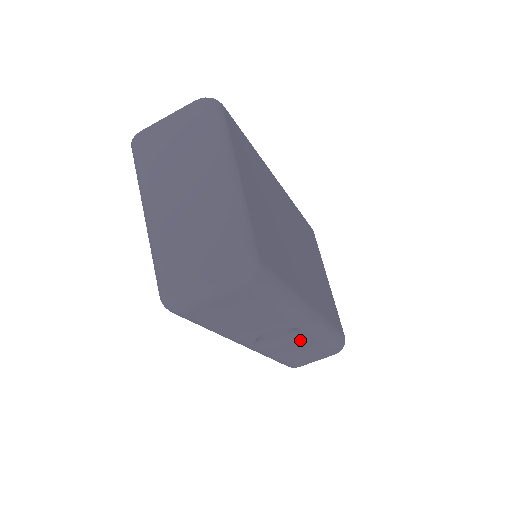
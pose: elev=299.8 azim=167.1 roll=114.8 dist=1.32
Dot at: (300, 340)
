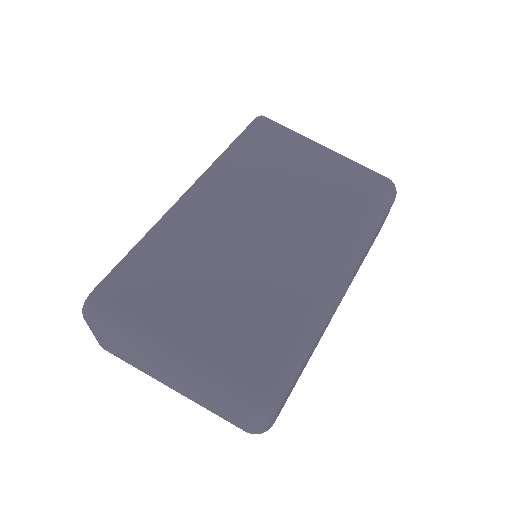
Dot at: (356, 270)
